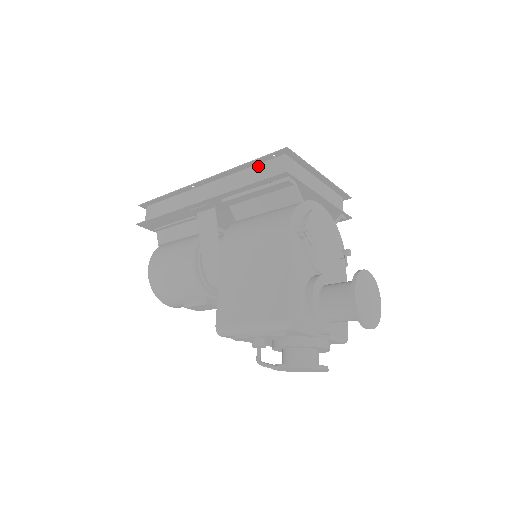
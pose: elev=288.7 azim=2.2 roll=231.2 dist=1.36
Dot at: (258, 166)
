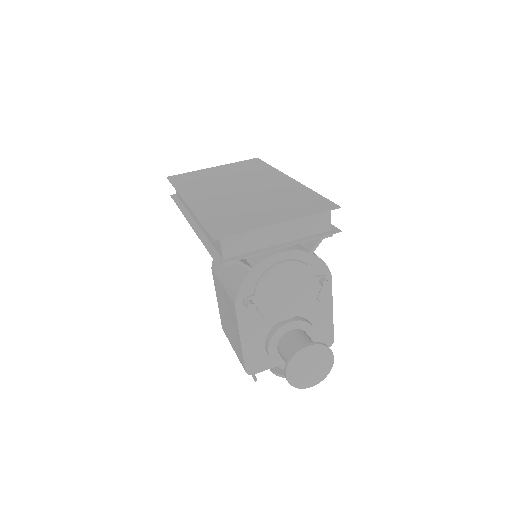
Dot at: occluded
